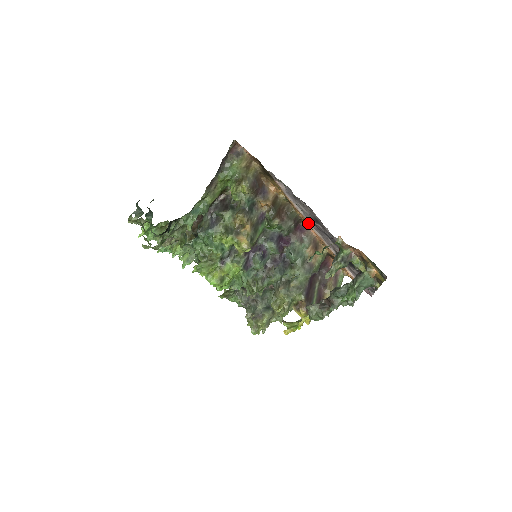
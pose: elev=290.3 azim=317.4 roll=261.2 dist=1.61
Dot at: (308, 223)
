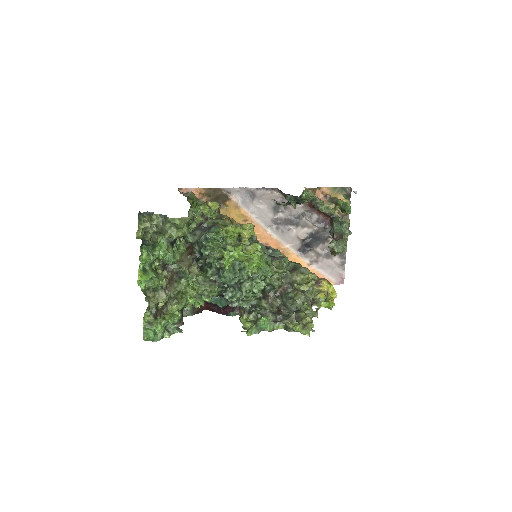
Dot at: (266, 235)
